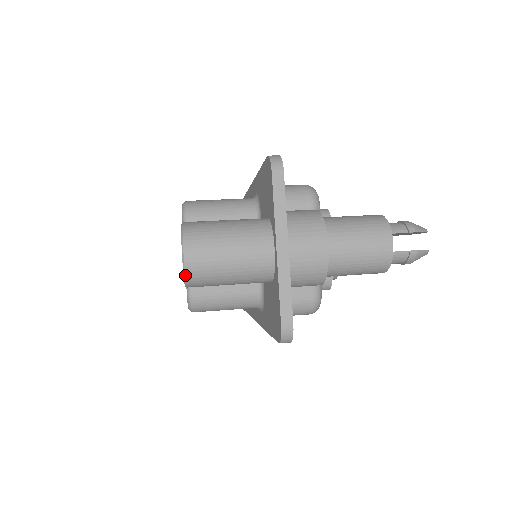
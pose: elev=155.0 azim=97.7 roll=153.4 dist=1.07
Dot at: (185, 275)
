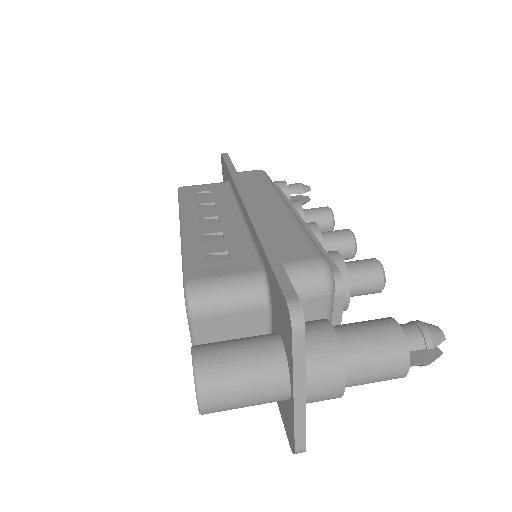
Dot at: (201, 414)
